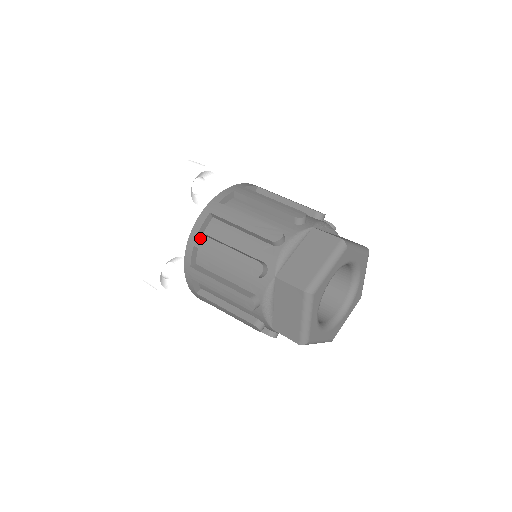
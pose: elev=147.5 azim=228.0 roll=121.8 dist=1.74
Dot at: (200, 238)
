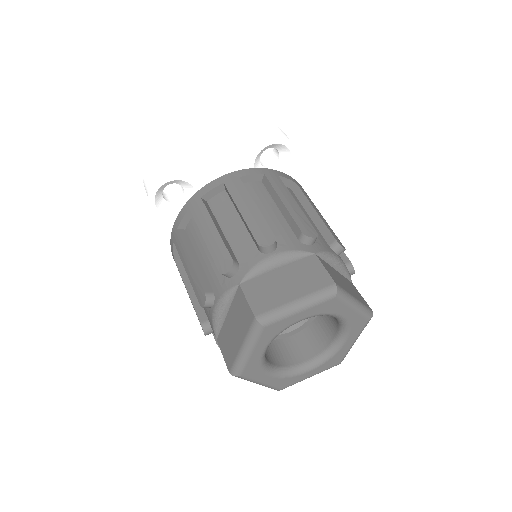
Dot at: occluded
